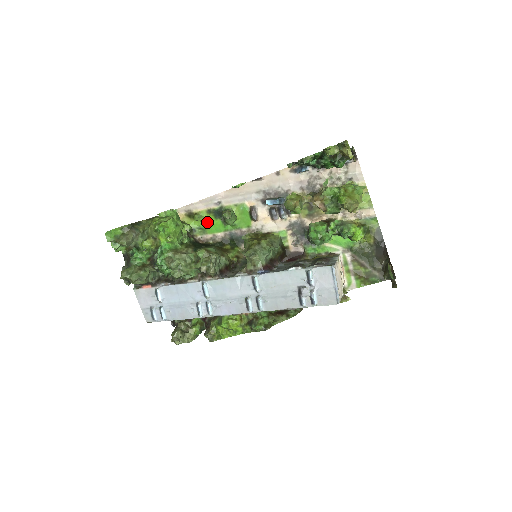
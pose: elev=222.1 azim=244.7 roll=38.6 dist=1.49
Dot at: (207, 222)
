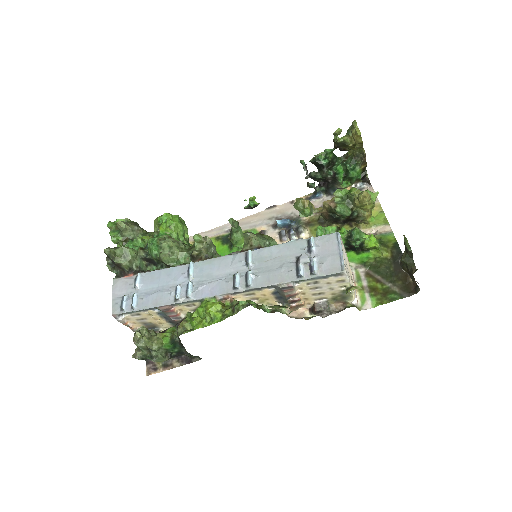
Dot at: occluded
